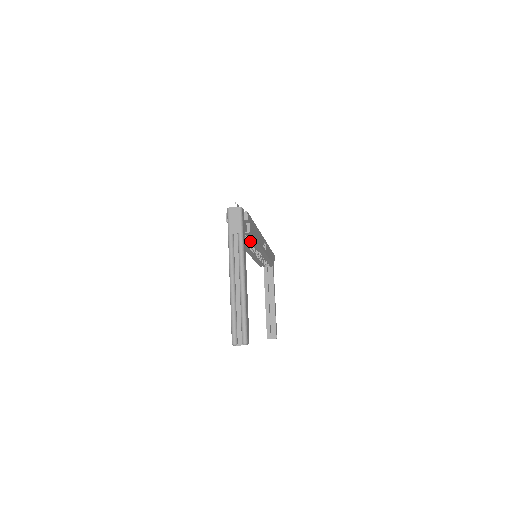
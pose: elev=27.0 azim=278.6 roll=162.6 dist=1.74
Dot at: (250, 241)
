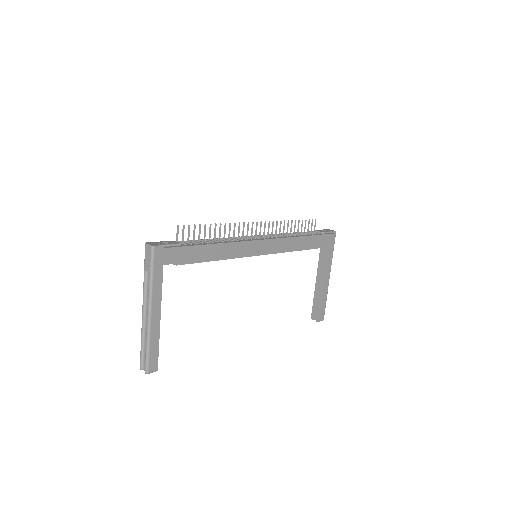
Dot at: occluded
